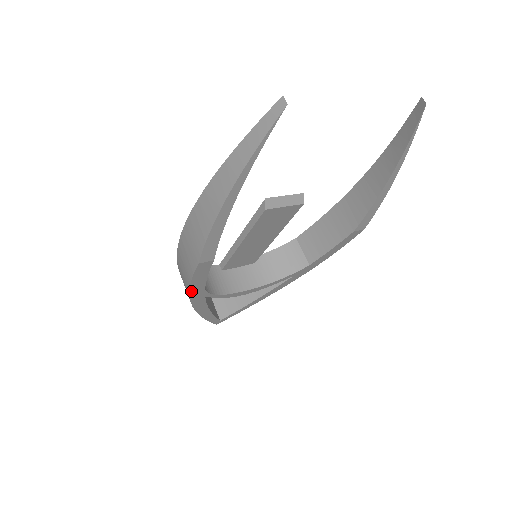
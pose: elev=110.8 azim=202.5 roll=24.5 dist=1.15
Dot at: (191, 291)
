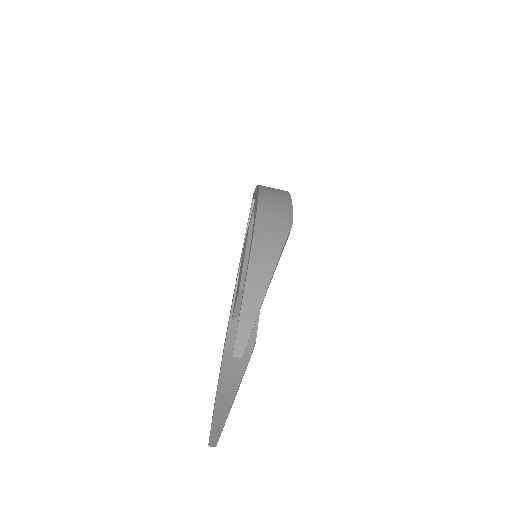
Dot at: occluded
